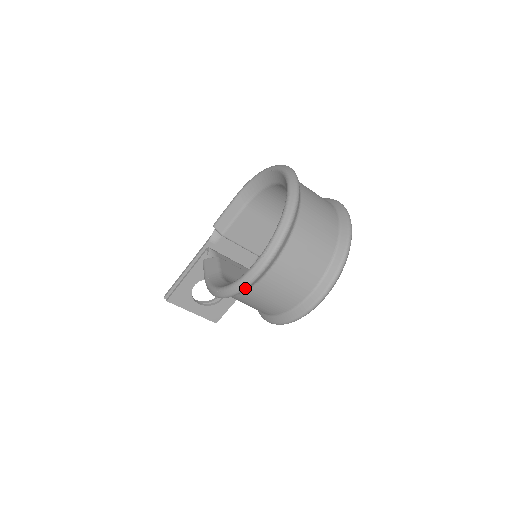
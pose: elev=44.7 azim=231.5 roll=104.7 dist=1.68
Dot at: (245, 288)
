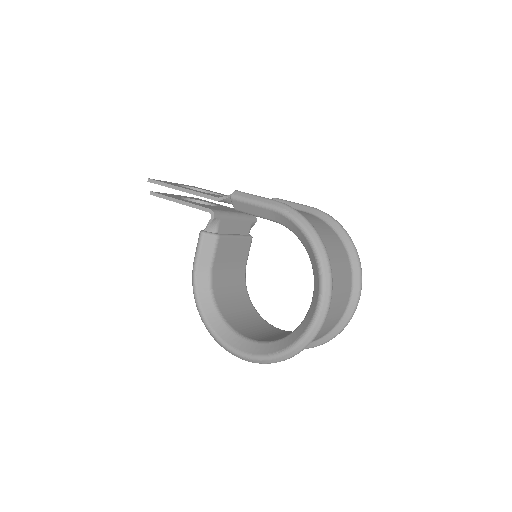
Dot at: occluded
